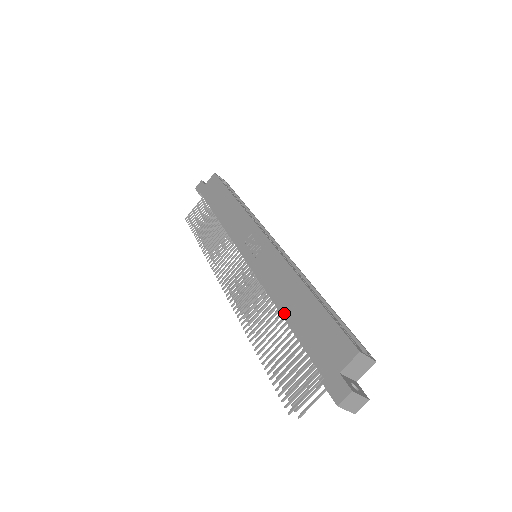
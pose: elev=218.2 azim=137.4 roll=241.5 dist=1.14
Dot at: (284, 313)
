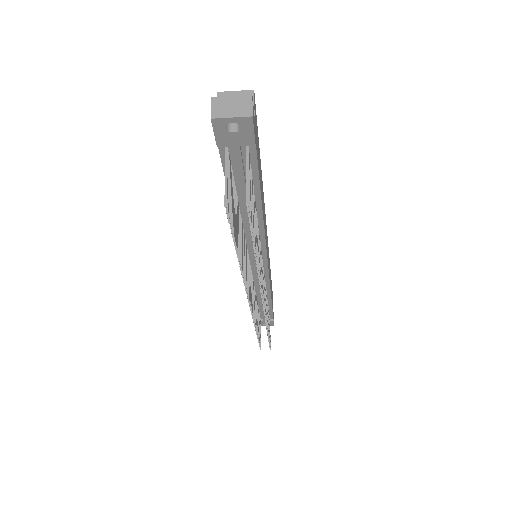
Dot at: occluded
